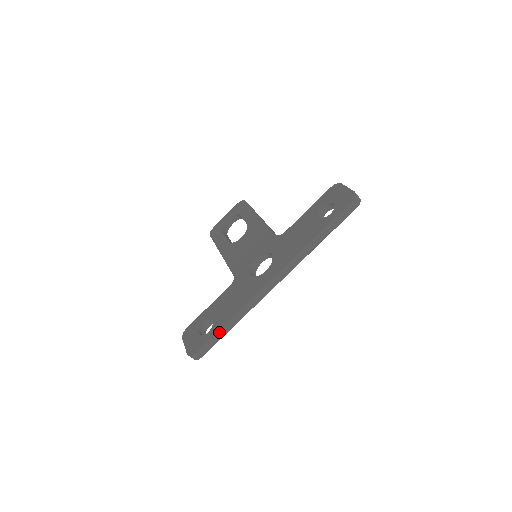
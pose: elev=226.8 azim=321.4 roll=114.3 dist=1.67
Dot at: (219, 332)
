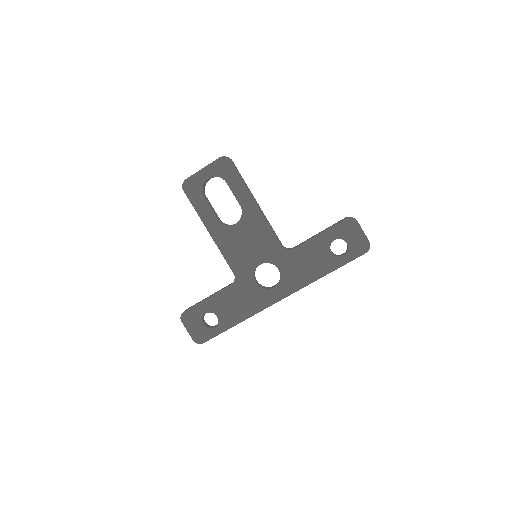
Dot at: (226, 330)
